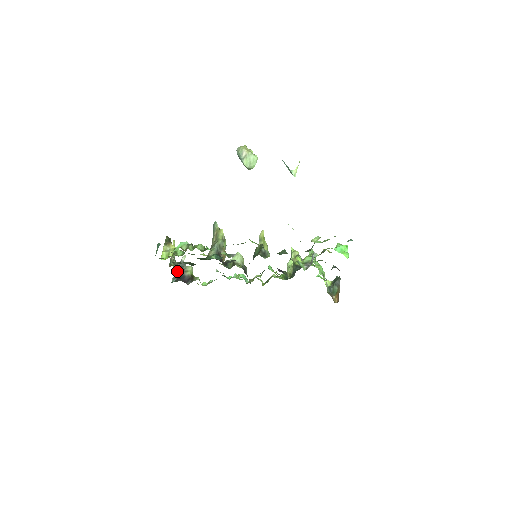
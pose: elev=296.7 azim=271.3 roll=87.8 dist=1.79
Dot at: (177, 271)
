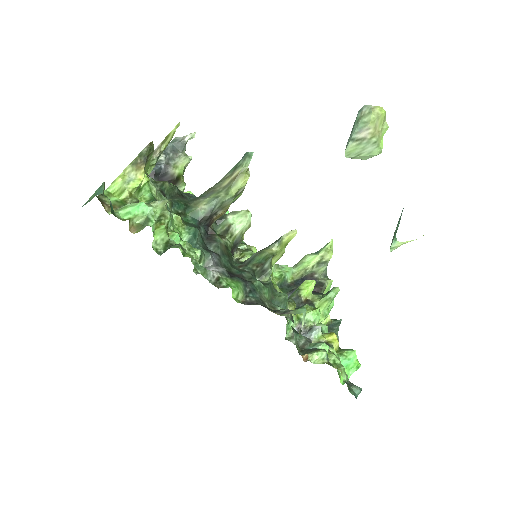
Dot at: (164, 155)
